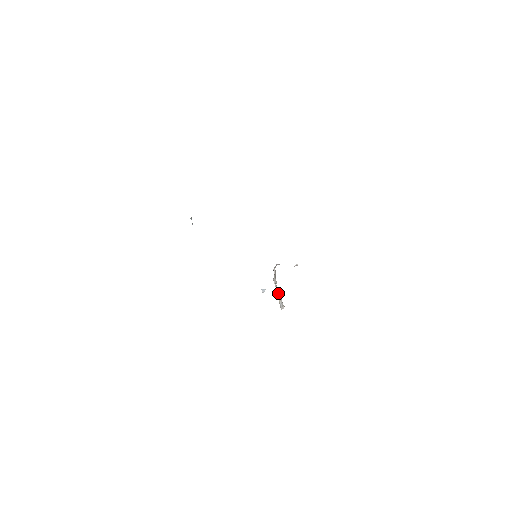
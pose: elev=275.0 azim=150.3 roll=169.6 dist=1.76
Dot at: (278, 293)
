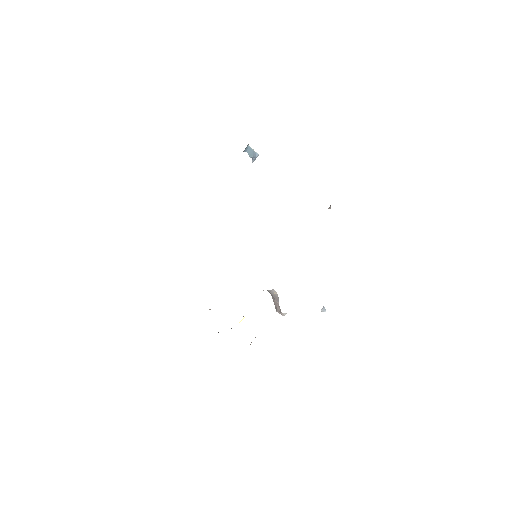
Dot at: occluded
